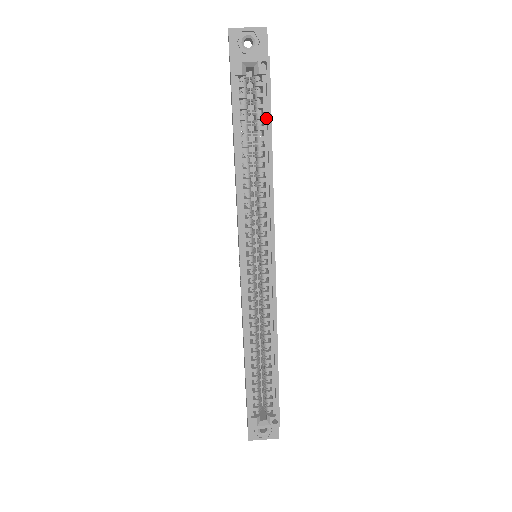
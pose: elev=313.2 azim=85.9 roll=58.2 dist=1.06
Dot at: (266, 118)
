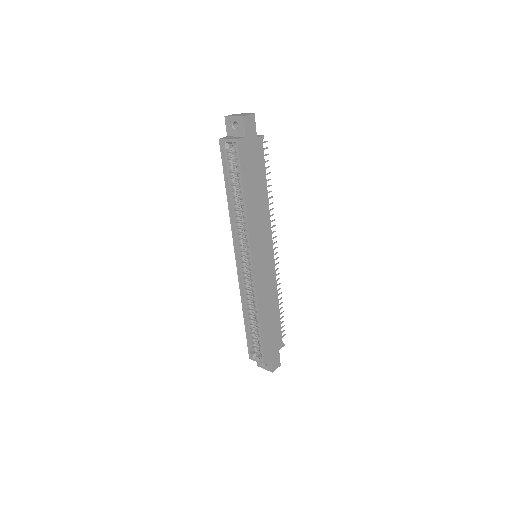
Dot at: (241, 176)
